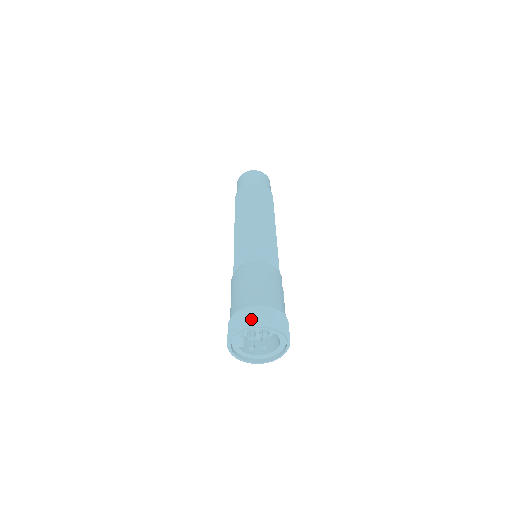
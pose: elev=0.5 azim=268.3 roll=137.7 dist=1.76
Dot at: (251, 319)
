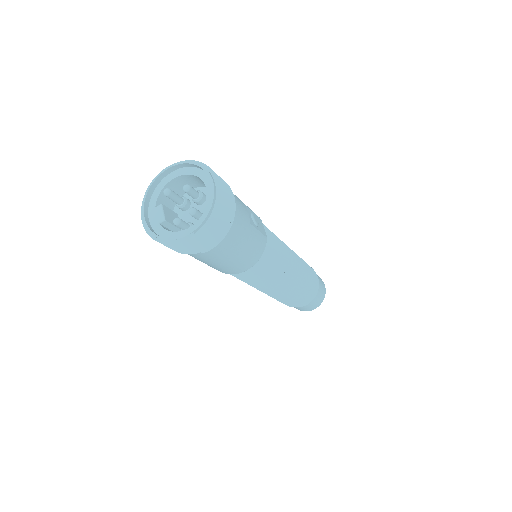
Dot at: occluded
